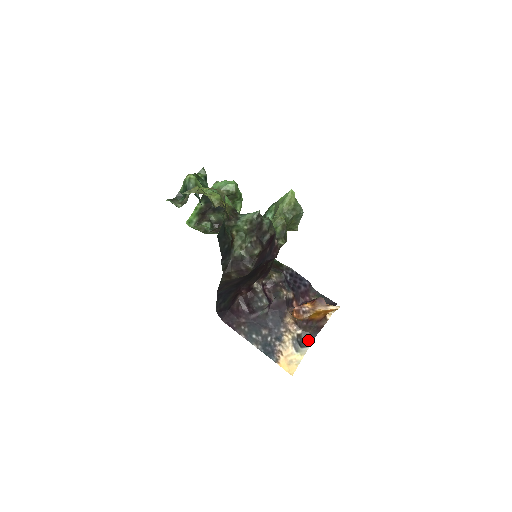
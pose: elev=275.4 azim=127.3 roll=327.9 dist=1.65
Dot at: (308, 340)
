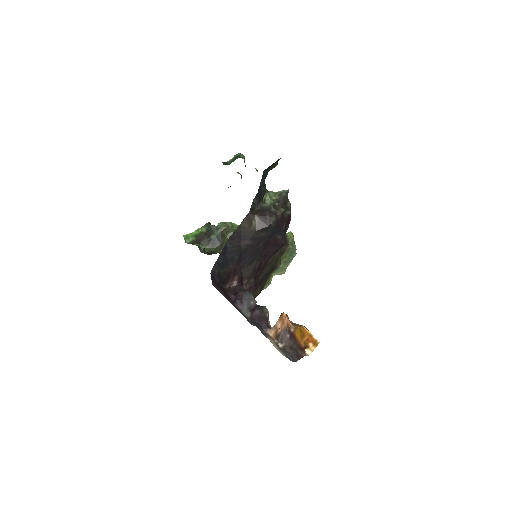
Dot at: (289, 358)
